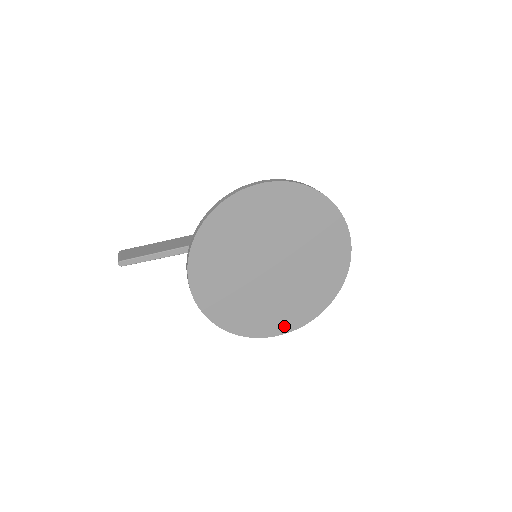
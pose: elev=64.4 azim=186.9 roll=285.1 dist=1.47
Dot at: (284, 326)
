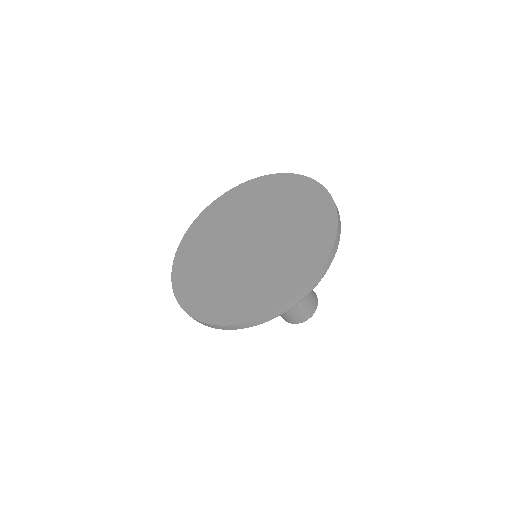
Dot at: (198, 307)
